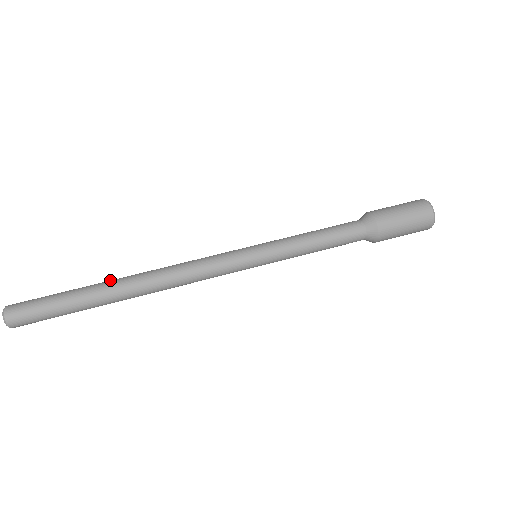
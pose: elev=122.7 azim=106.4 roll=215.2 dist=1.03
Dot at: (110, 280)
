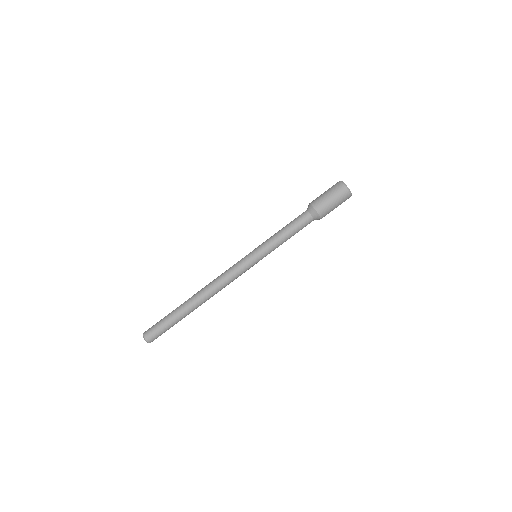
Dot at: (186, 301)
